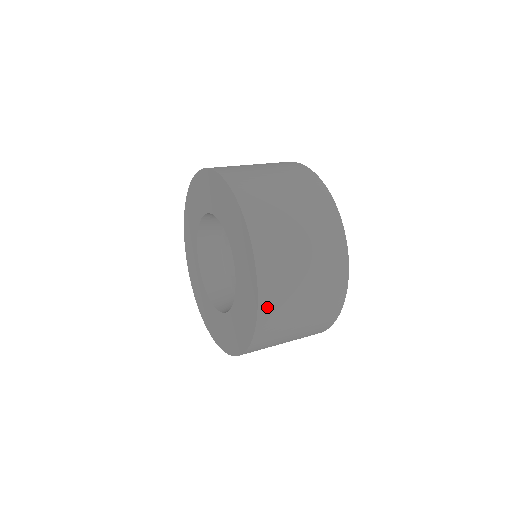
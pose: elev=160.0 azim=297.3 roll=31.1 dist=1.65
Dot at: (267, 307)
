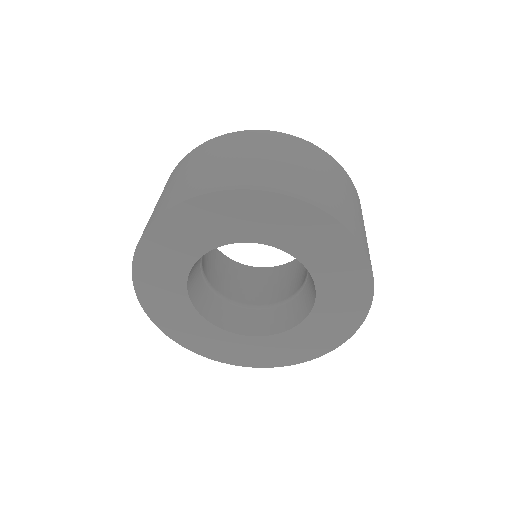
Dot at: occluded
